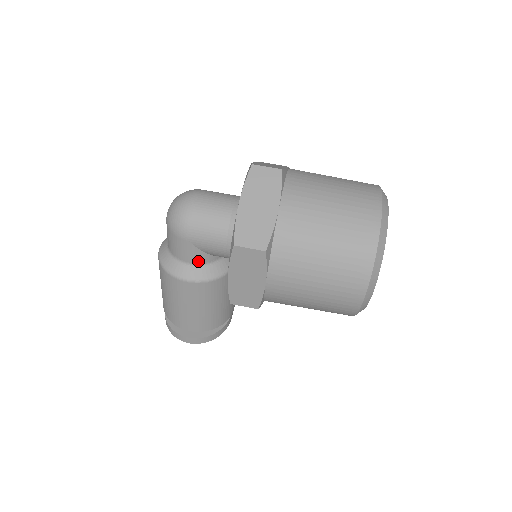
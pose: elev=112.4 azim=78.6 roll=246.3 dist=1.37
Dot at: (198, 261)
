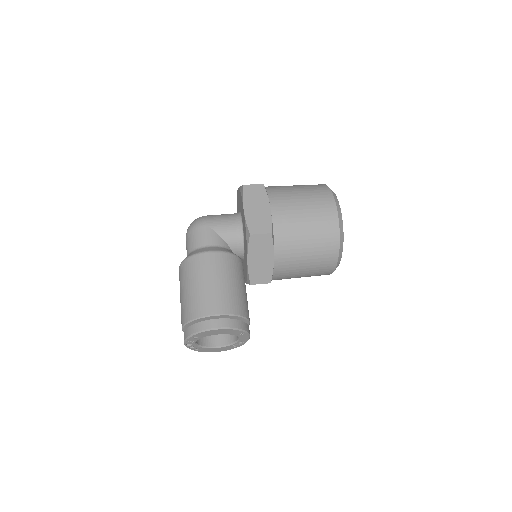
Dot at: (216, 243)
